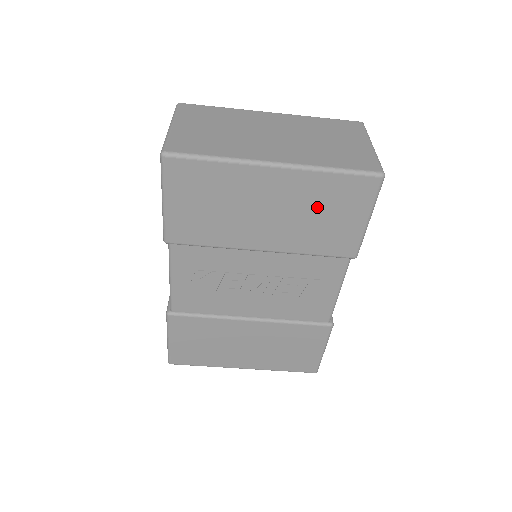
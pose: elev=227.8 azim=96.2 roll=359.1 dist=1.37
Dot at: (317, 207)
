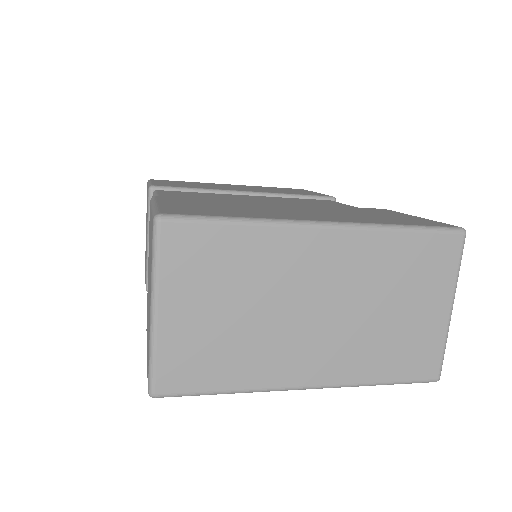
Dot at: occluded
